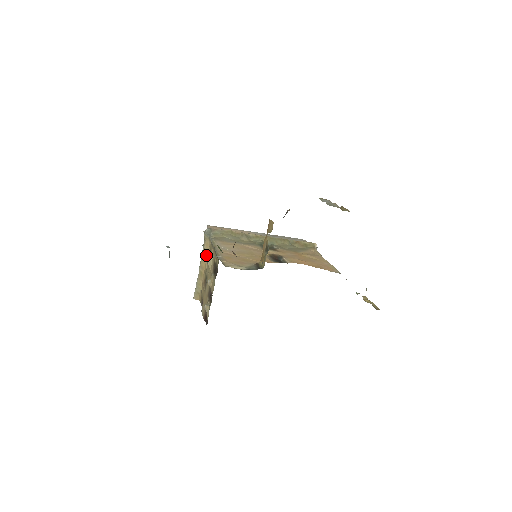
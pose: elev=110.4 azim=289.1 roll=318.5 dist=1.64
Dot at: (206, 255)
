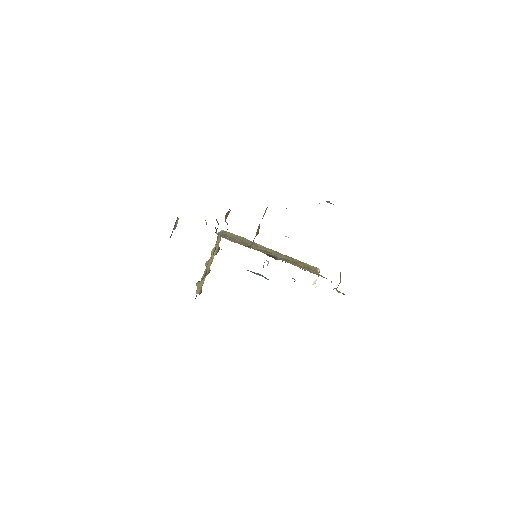
Dot at: (215, 252)
